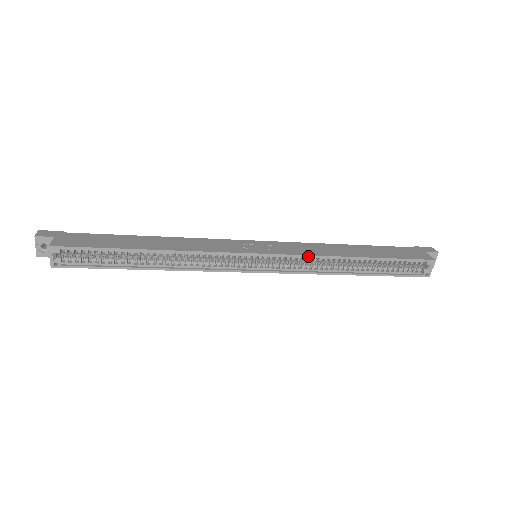
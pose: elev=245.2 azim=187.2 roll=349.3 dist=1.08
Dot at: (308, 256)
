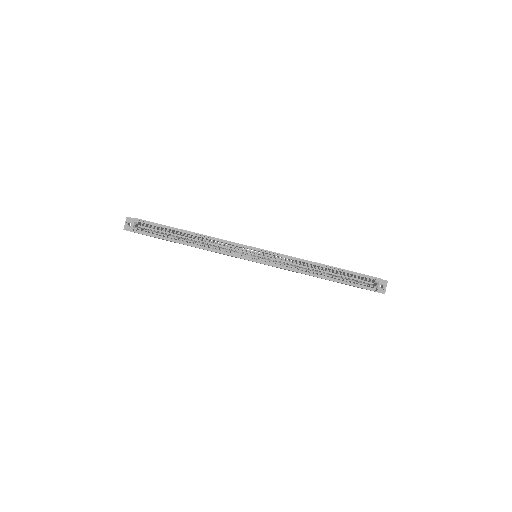
Dot at: (289, 256)
